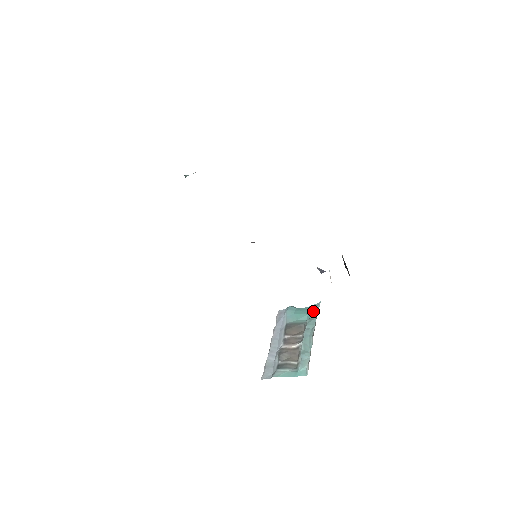
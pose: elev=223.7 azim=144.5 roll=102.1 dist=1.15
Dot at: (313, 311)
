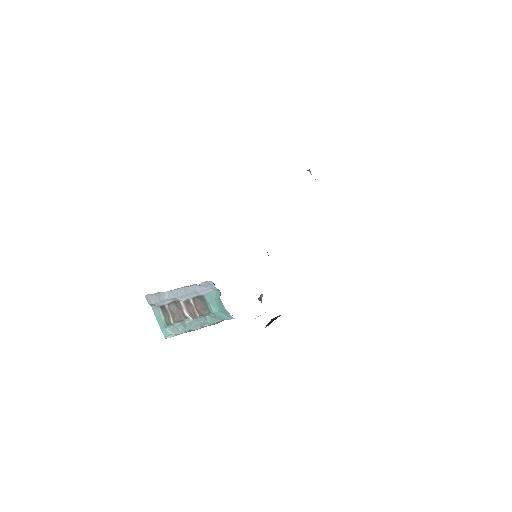
Dot at: (223, 315)
